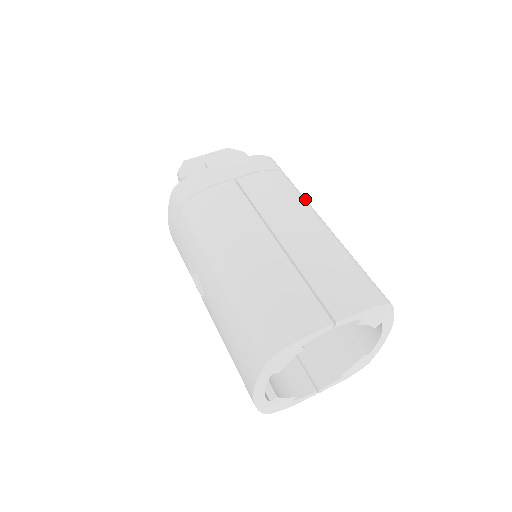
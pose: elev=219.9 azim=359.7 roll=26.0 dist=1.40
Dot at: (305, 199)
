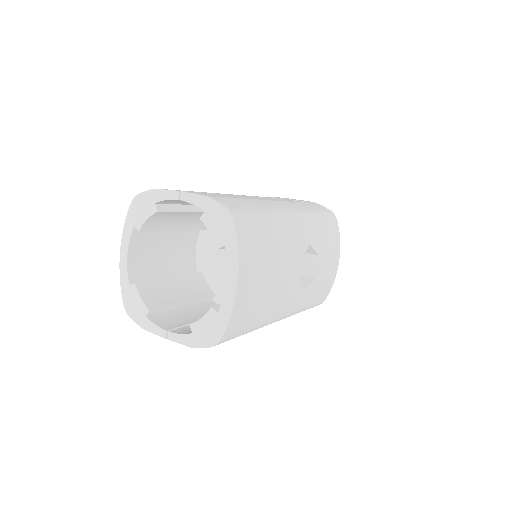
Dot at: (308, 215)
